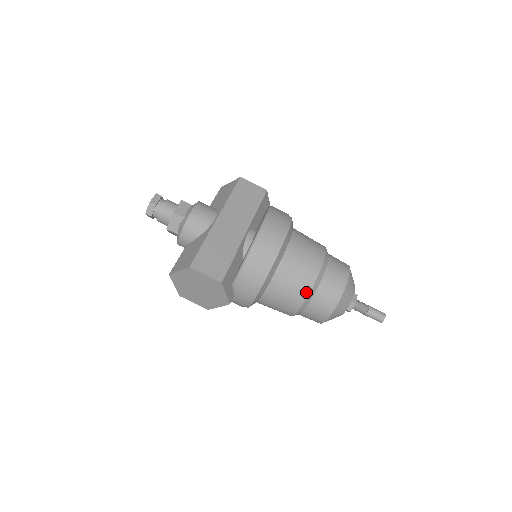
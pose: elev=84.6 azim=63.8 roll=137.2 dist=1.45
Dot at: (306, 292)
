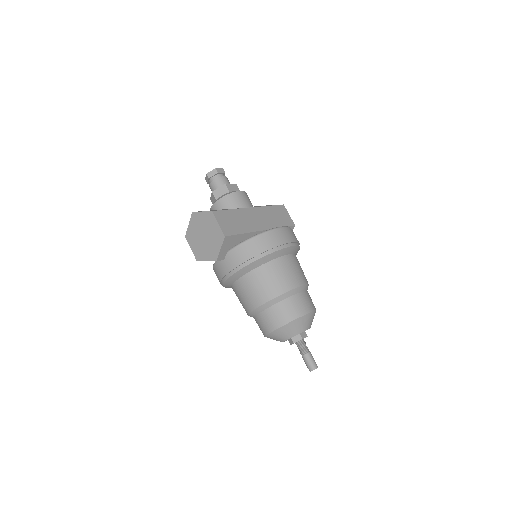
Dot at: (275, 294)
